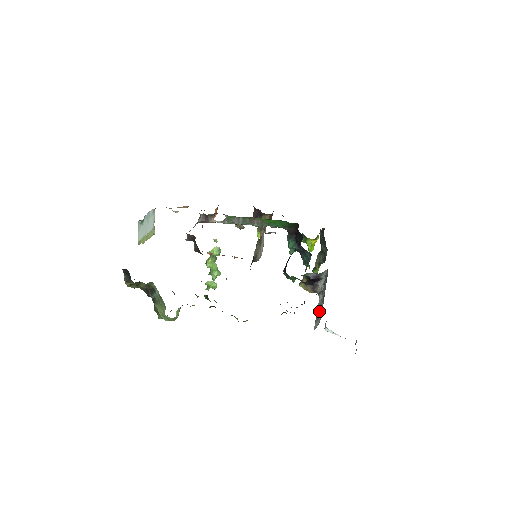
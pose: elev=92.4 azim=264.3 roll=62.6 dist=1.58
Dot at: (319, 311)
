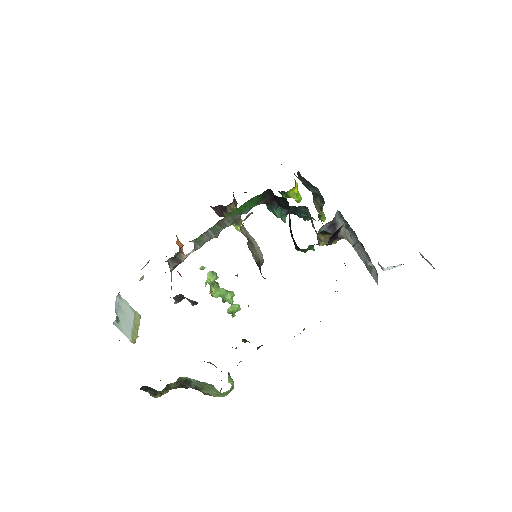
Dot at: (367, 261)
